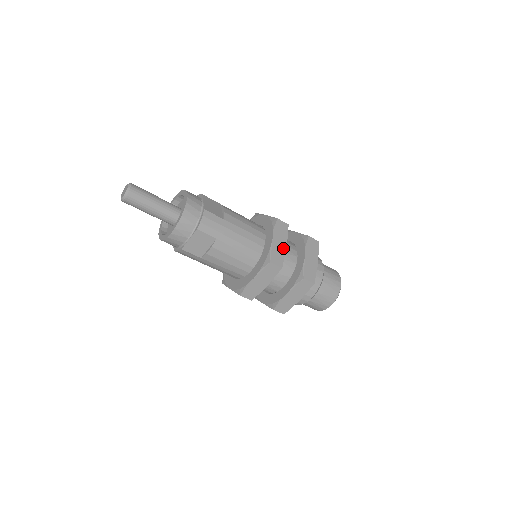
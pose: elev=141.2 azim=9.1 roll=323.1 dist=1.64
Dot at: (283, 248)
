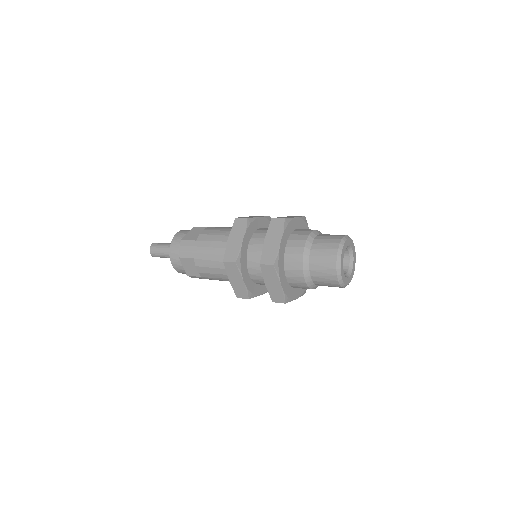
Dot at: (238, 243)
